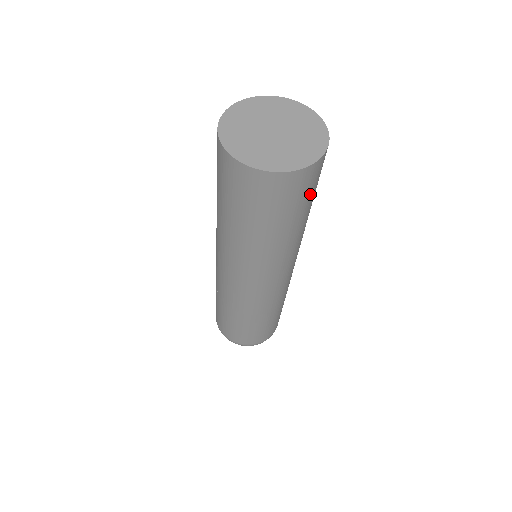
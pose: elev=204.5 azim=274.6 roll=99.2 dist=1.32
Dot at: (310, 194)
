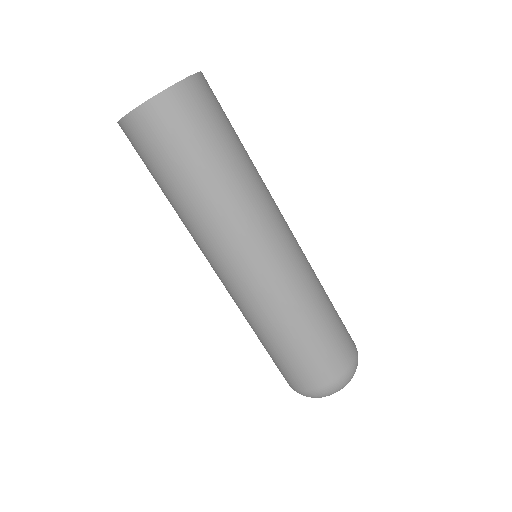
Dot at: (178, 142)
